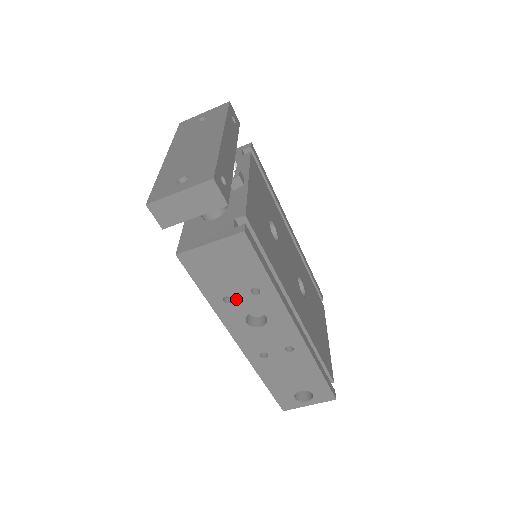
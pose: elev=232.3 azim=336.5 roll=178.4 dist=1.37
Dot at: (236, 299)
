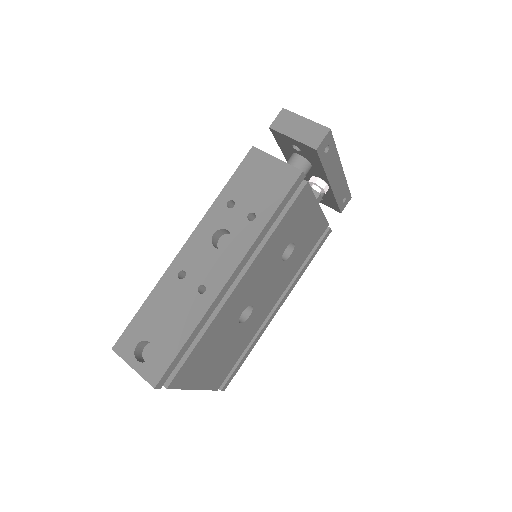
Dot at: (235, 209)
